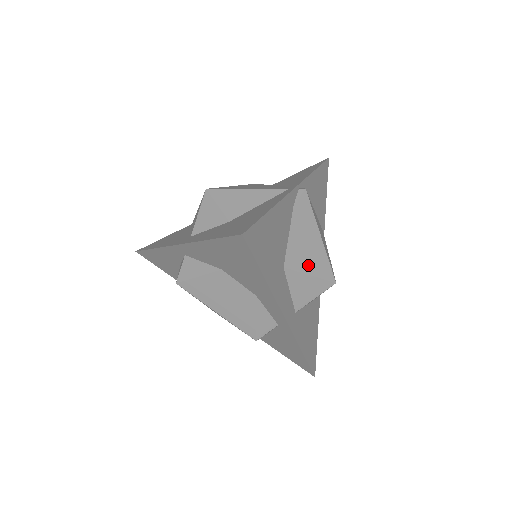
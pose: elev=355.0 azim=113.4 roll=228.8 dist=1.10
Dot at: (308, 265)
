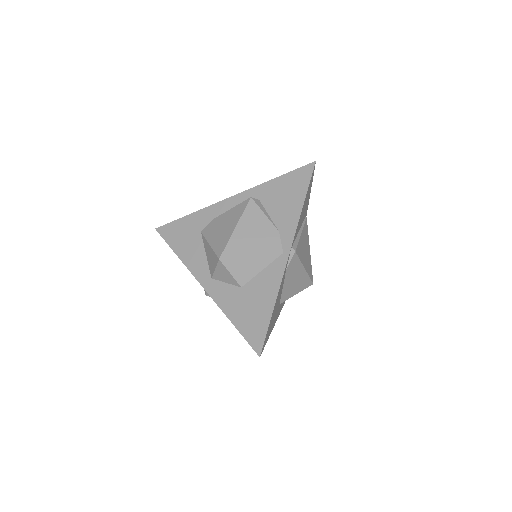
Dot at: (295, 290)
